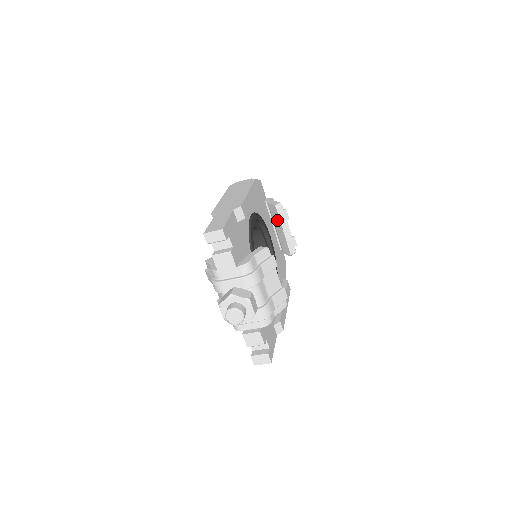
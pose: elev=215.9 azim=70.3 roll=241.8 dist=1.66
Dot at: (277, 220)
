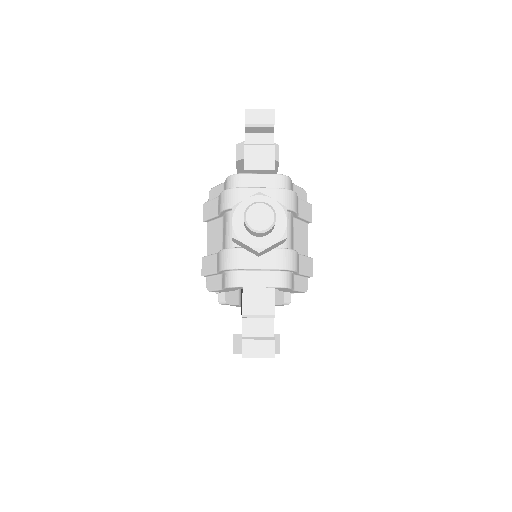
Dot at: occluded
